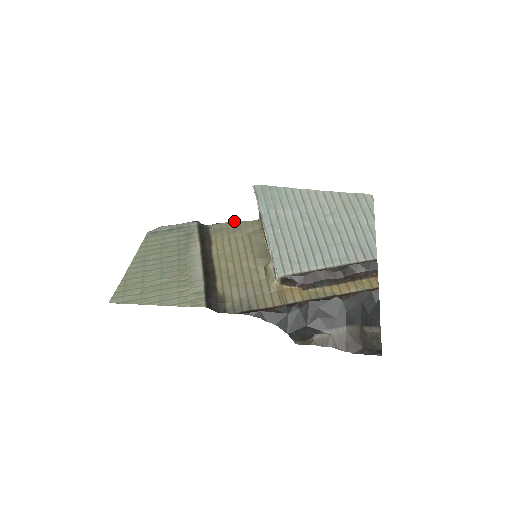
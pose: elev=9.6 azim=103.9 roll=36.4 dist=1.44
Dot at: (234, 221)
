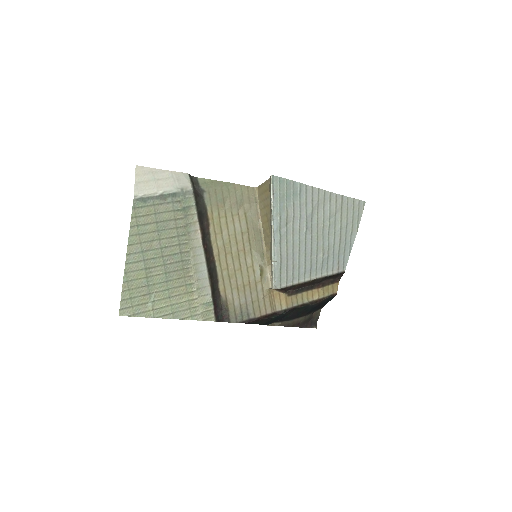
Dot at: (229, 183)
